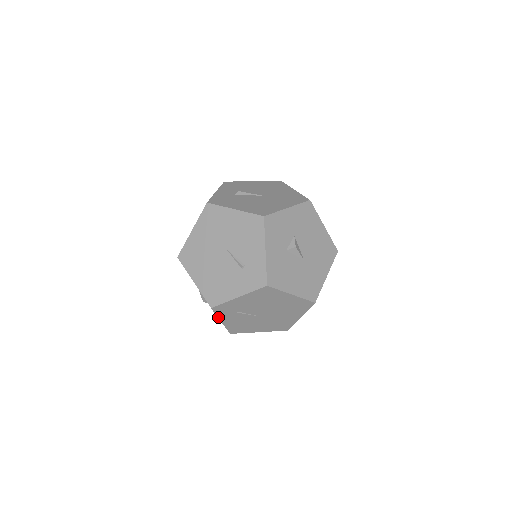
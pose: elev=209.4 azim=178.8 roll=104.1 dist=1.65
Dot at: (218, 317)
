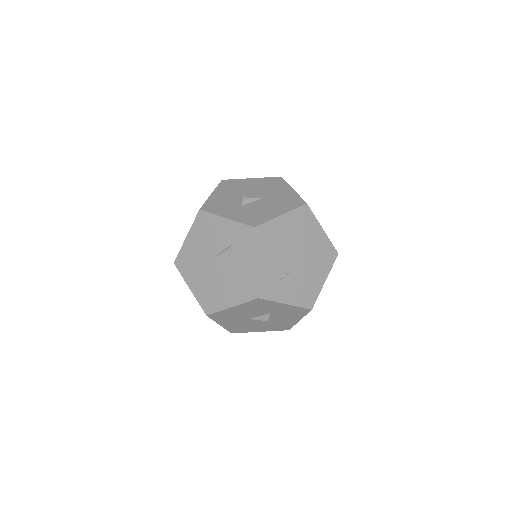
Dot at: (277, 302)
